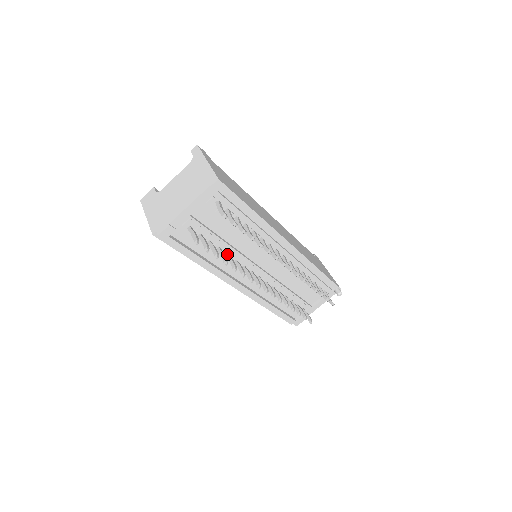
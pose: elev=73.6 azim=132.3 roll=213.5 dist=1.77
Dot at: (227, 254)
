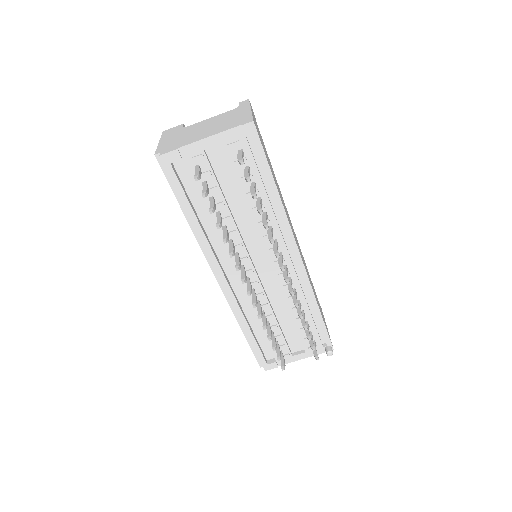
Dot at: (225, 225)
